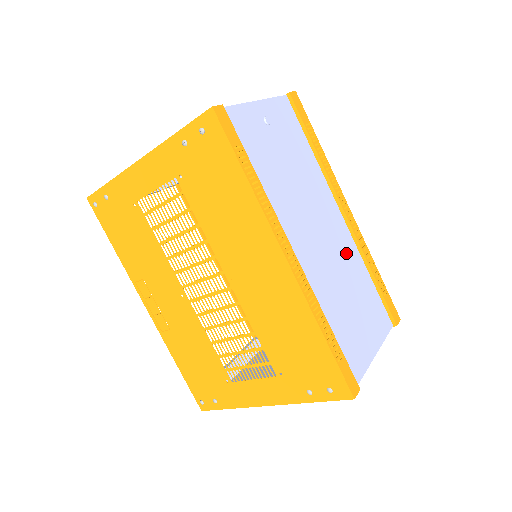
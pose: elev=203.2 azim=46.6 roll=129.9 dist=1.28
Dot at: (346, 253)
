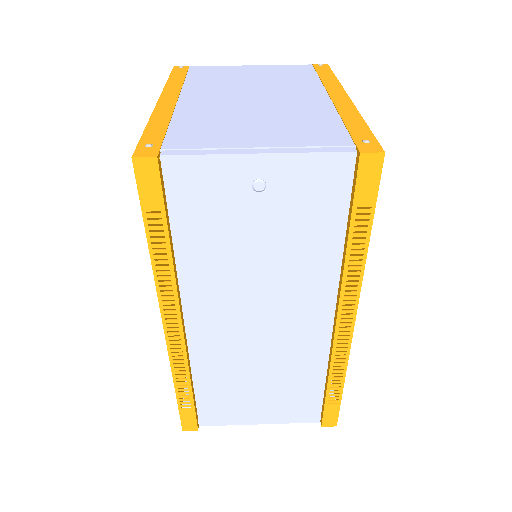
Dot at: (297, 351)
